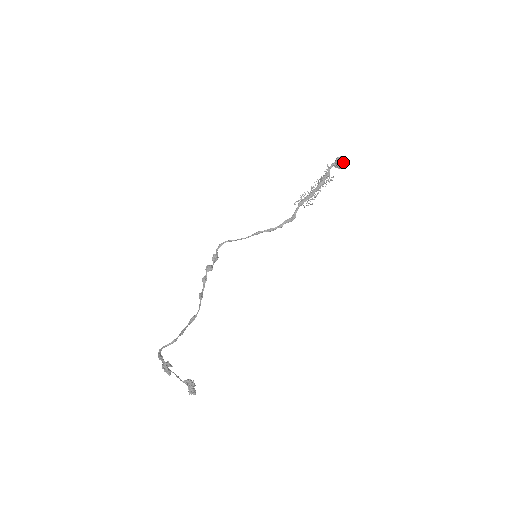
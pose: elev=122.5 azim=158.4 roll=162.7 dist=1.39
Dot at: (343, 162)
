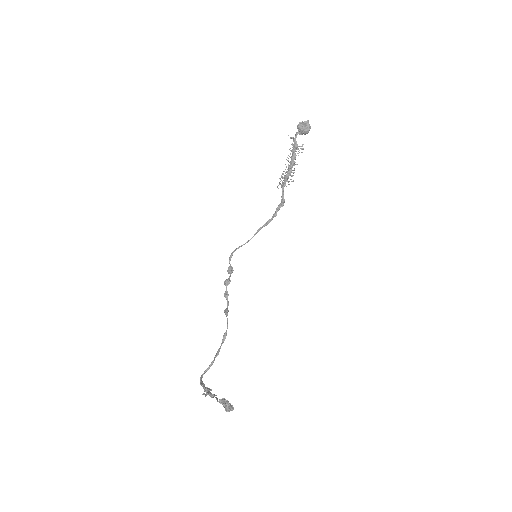
Dot at: (304, 127)
